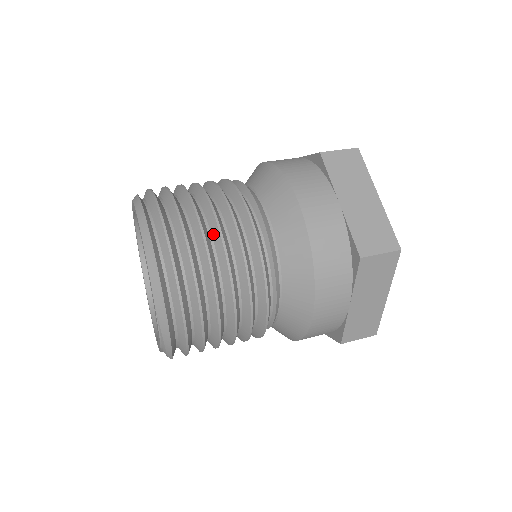
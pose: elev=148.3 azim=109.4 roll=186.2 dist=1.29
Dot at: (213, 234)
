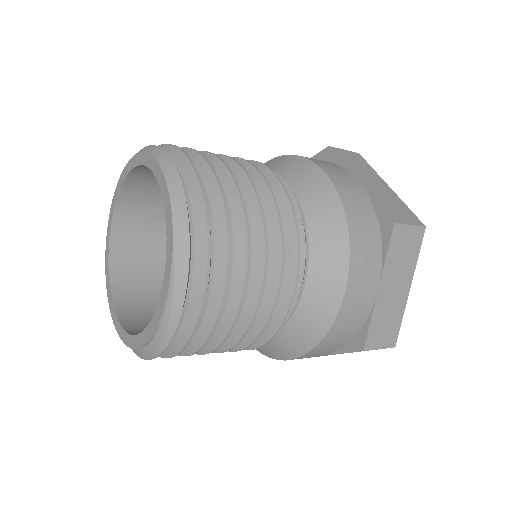
Dot at: (239, 182)
